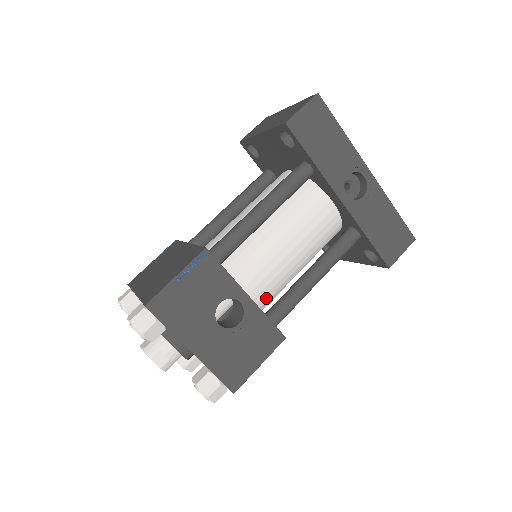
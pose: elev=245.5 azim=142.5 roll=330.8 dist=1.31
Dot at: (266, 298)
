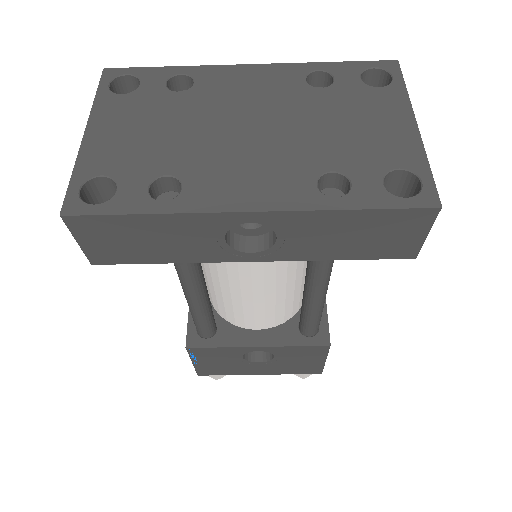
Dot at: (289, 311)
